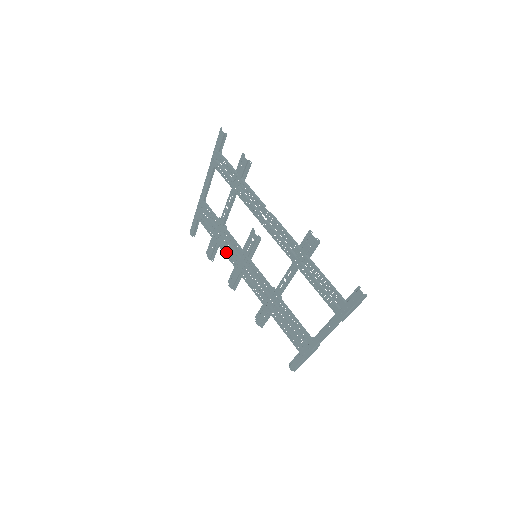
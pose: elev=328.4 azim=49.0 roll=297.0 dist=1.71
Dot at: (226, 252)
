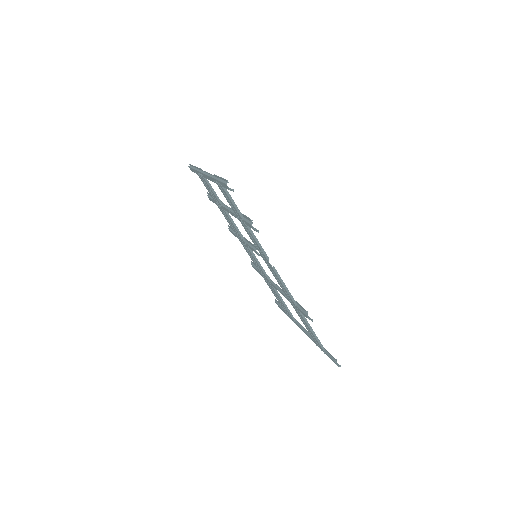
Dot at: (227, 221)
